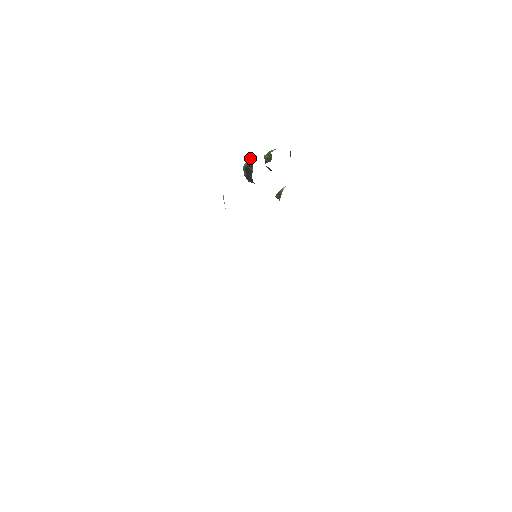
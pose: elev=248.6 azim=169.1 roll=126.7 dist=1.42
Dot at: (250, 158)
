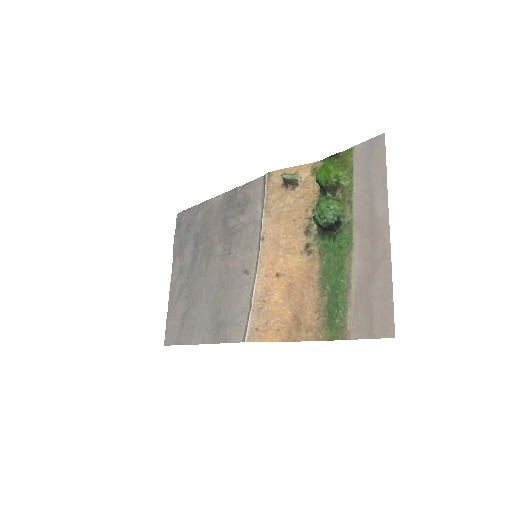
Dot at: (339, 212)
